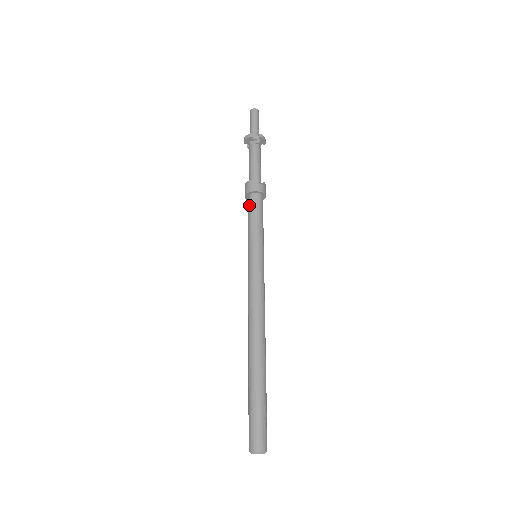
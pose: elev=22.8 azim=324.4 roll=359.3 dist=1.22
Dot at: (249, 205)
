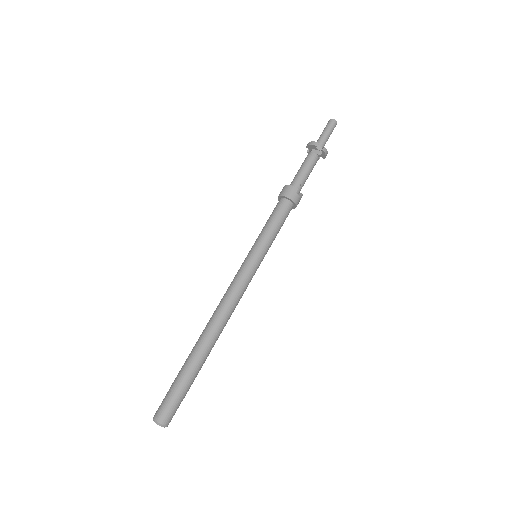
Dot at: (277, 207)
